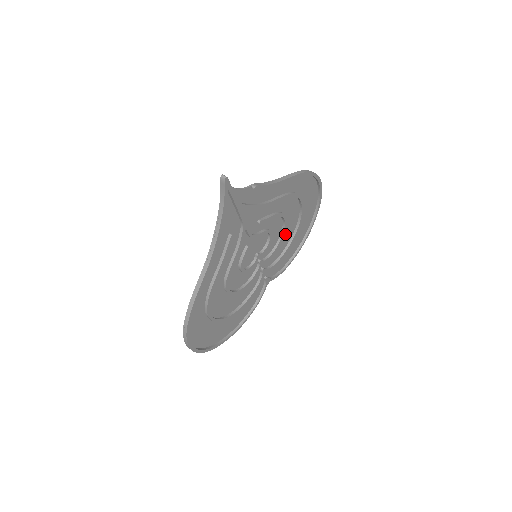
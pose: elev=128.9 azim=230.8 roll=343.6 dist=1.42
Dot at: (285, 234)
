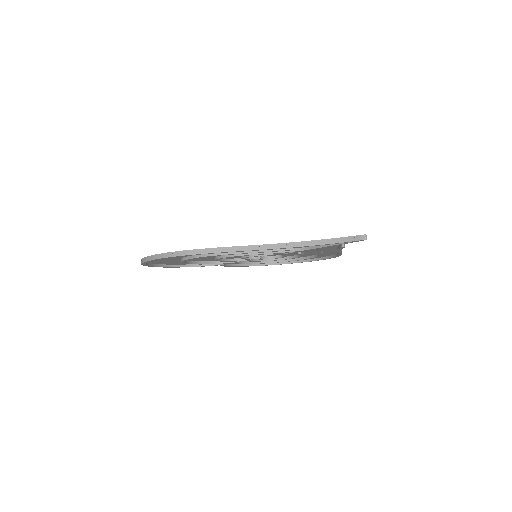
Dot at: occluded
